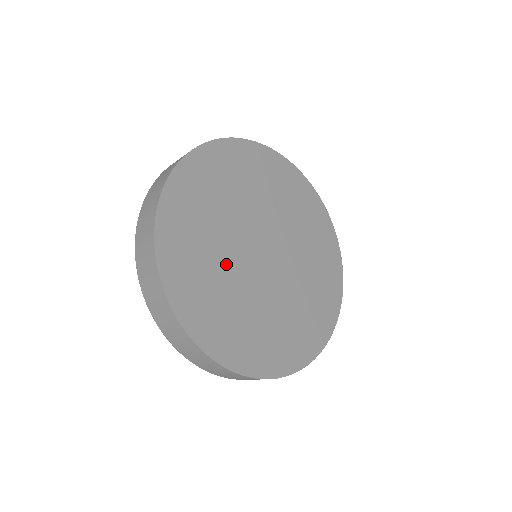
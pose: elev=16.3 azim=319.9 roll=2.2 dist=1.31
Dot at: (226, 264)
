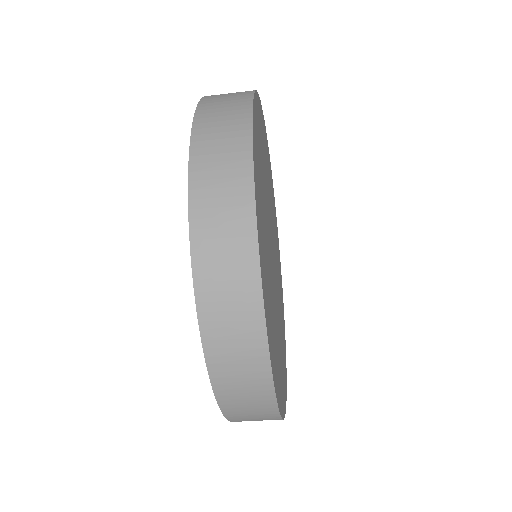
Dot at: (267, 227)
